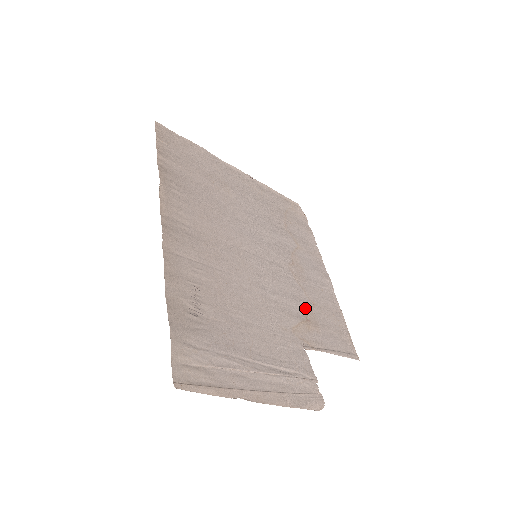
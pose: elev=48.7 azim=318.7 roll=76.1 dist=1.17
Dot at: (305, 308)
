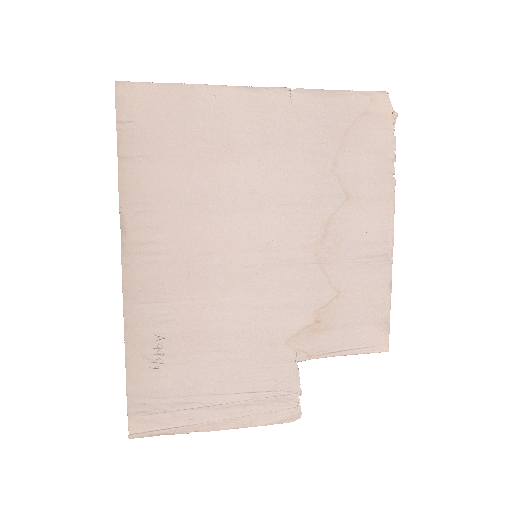
Dot at: (319, 305)
